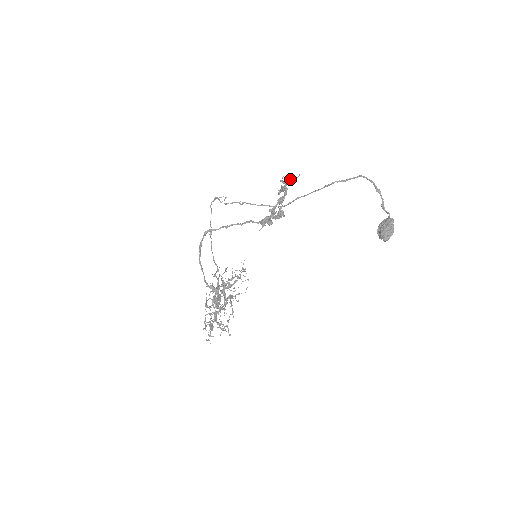
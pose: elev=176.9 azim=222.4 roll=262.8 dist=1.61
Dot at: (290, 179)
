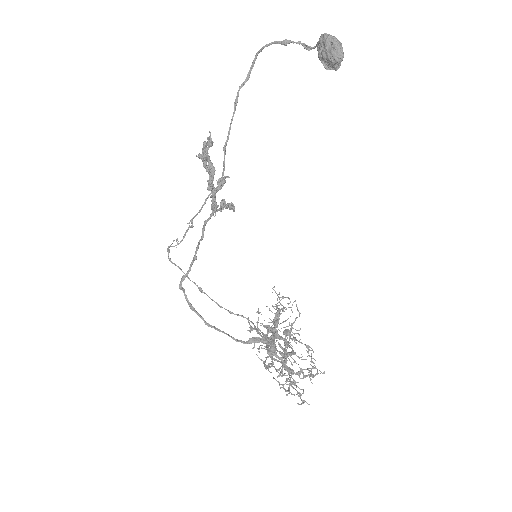
Dot at: occluded
